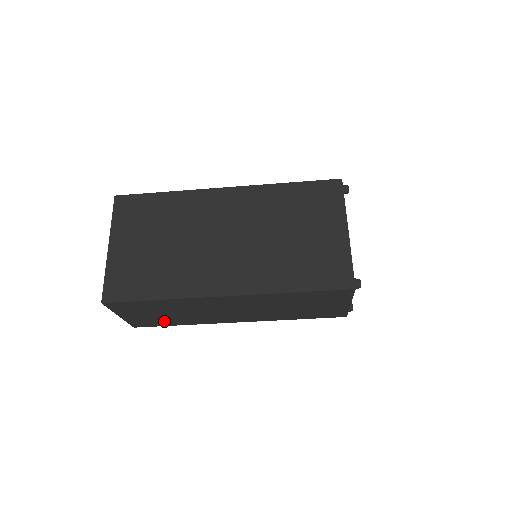
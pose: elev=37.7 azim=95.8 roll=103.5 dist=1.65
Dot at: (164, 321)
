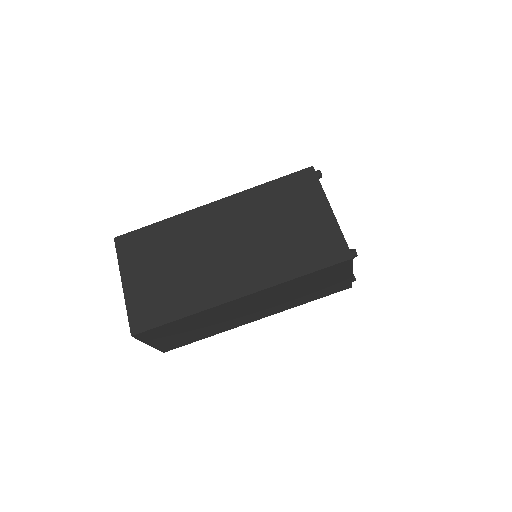
Dot at: (190, 338)
